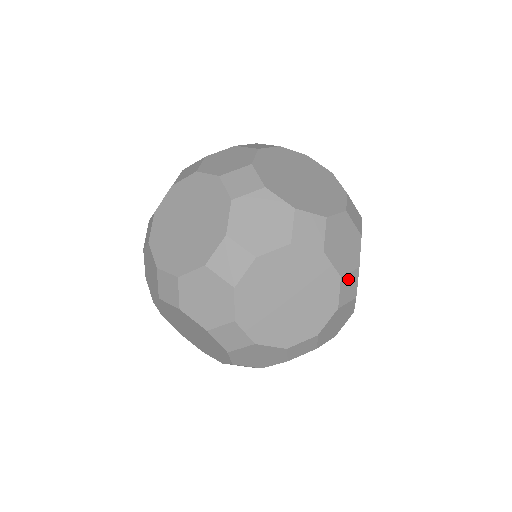
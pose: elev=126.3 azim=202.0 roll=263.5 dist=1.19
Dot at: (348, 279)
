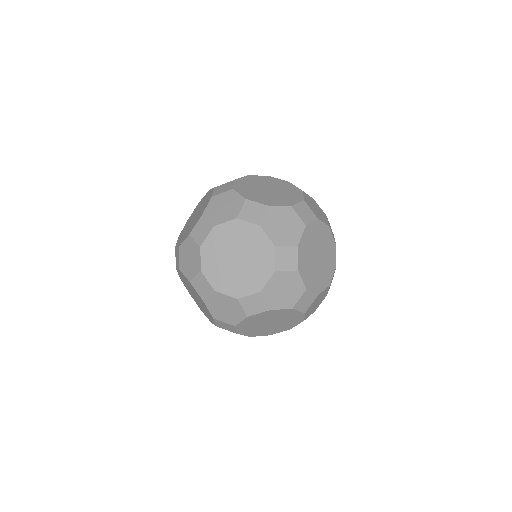
Dot at: occluded
